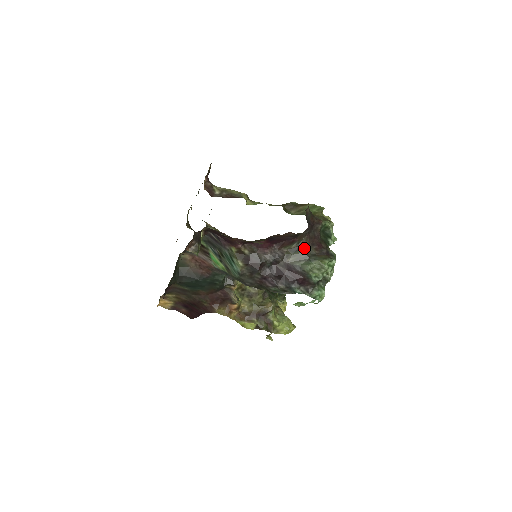
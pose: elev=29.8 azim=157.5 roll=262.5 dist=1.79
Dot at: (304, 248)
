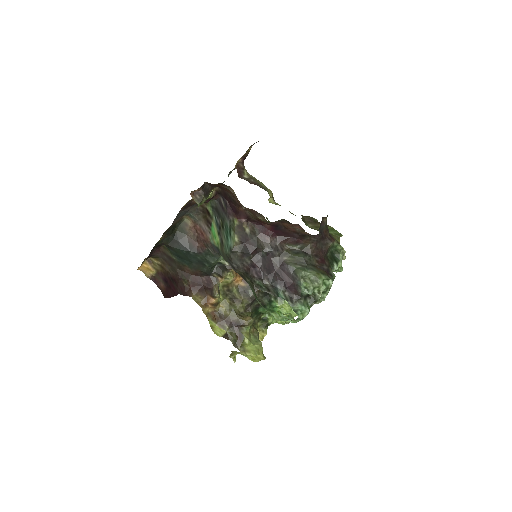
Dot at: (306, 254)
